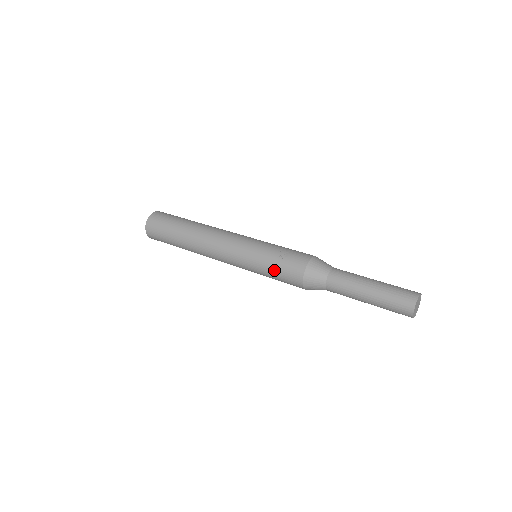
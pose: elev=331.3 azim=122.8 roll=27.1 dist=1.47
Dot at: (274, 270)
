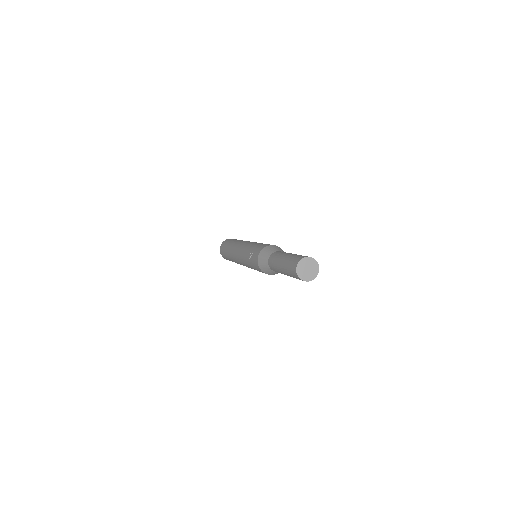
Dot at: occluded
